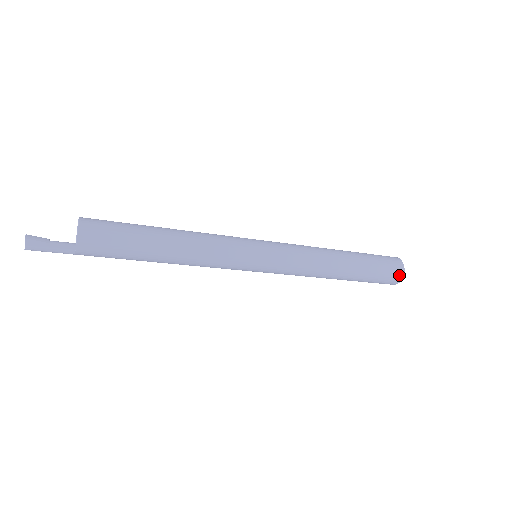
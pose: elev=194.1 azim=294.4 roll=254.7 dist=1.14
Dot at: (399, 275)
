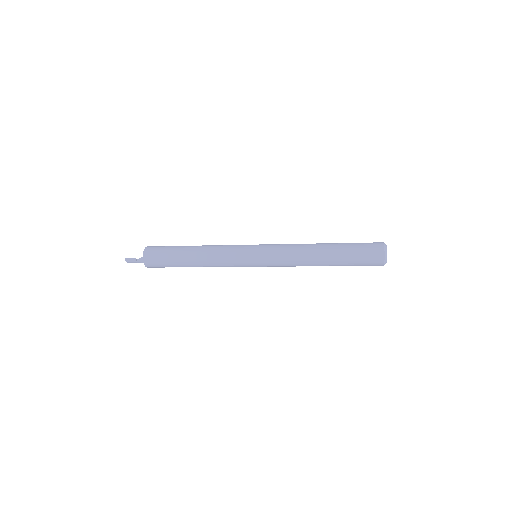
Dot at: occluded
